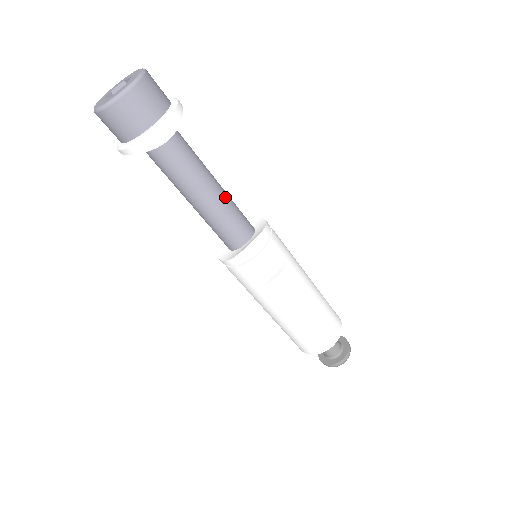
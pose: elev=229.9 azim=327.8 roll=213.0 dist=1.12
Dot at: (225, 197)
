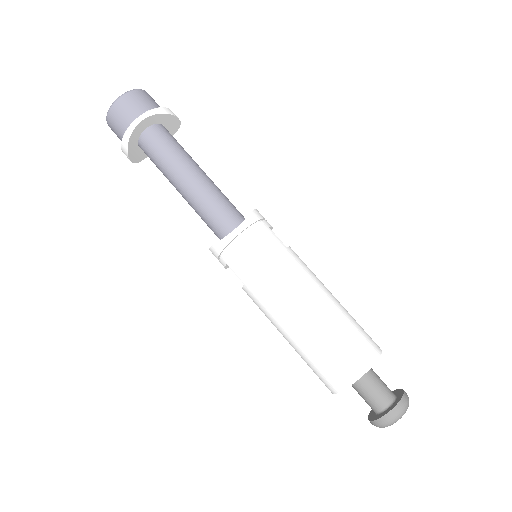
Dot at: occluded
